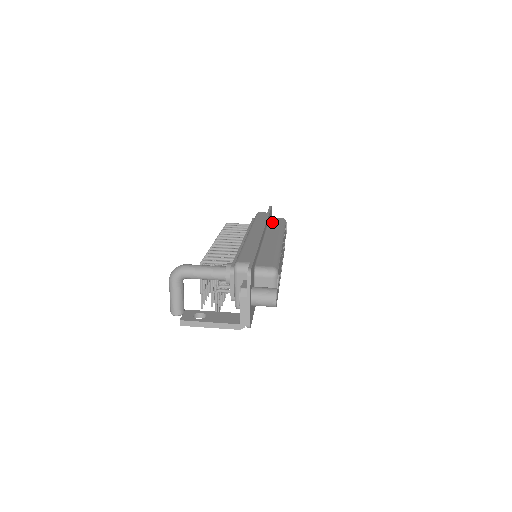
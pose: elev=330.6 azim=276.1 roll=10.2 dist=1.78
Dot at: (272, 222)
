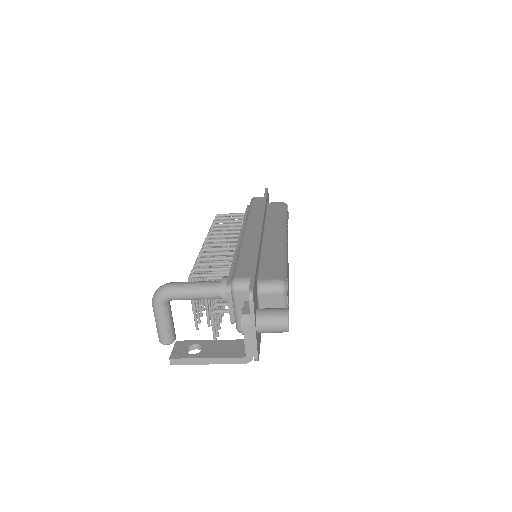
Dot at: (271, 209)
